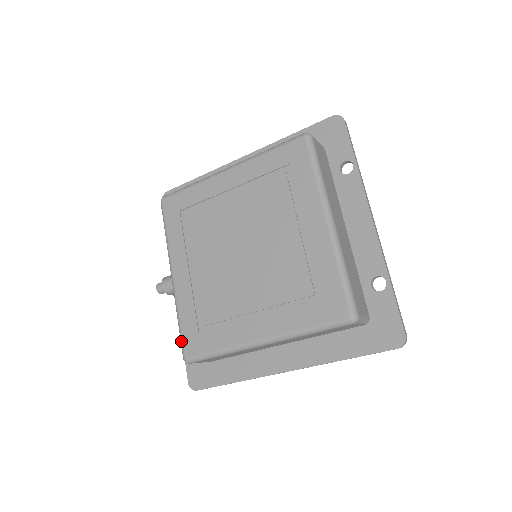
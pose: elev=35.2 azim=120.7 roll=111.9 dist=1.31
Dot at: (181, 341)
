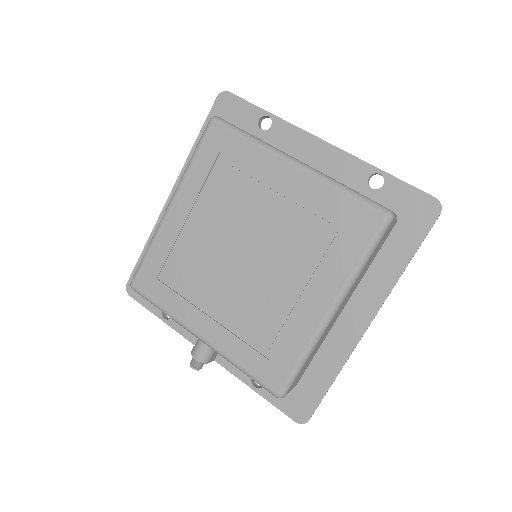
Dot at: (260, 384)
